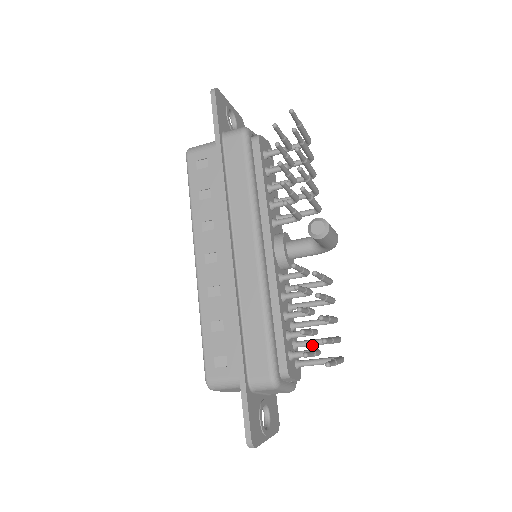
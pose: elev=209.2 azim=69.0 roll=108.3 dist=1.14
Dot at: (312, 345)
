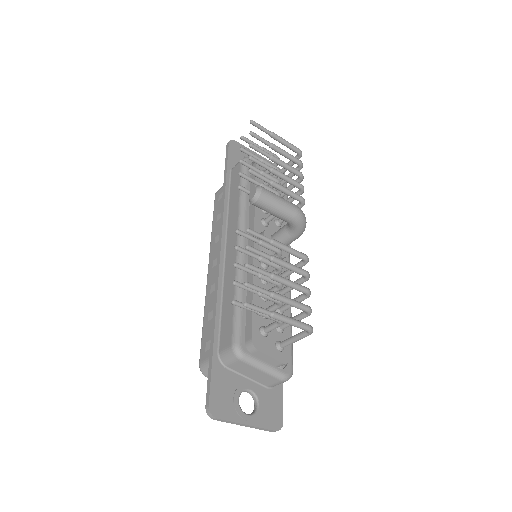
Dot at: occluded
